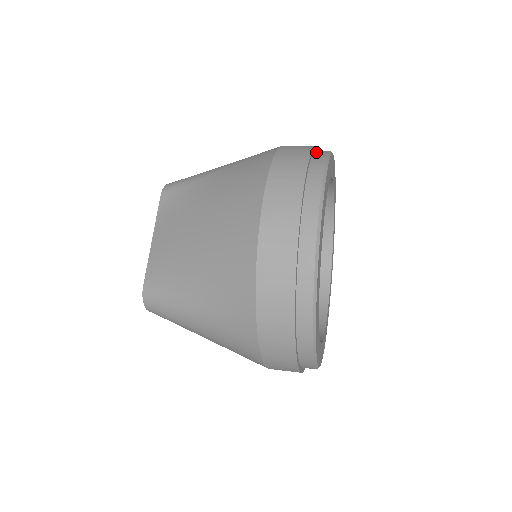
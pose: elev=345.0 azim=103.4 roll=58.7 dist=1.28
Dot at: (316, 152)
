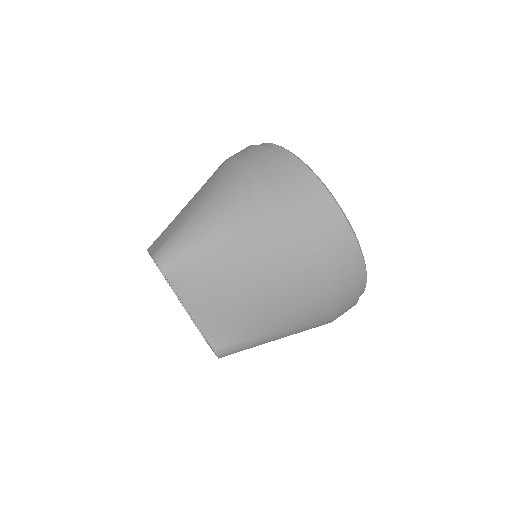
Dot at: (292, 166)
